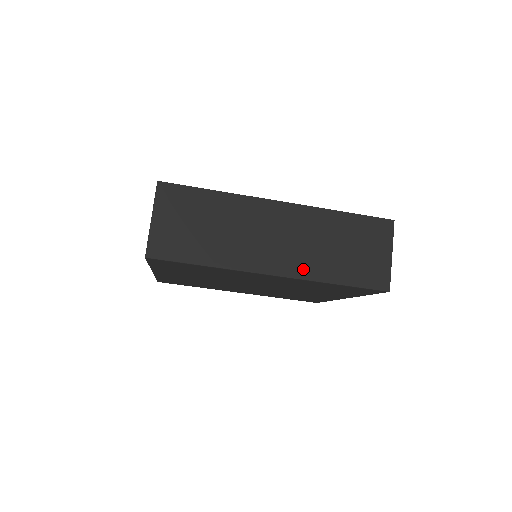
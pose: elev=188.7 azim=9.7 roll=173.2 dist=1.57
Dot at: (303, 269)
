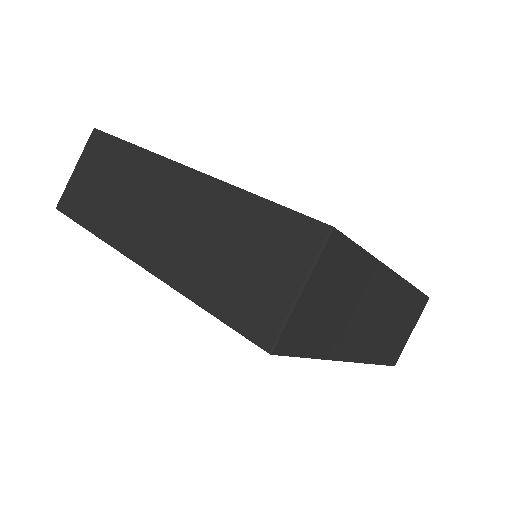
Dot at: (370, 352)
